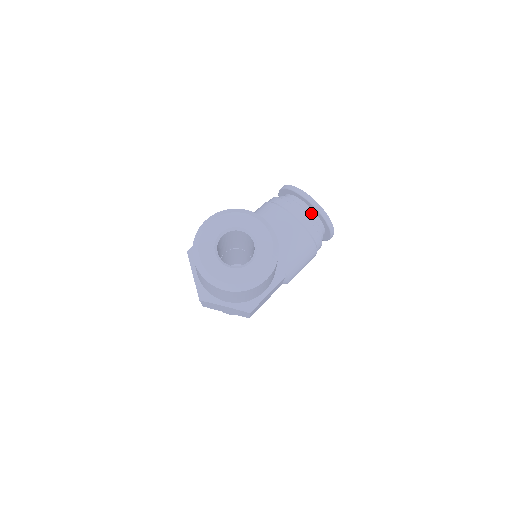
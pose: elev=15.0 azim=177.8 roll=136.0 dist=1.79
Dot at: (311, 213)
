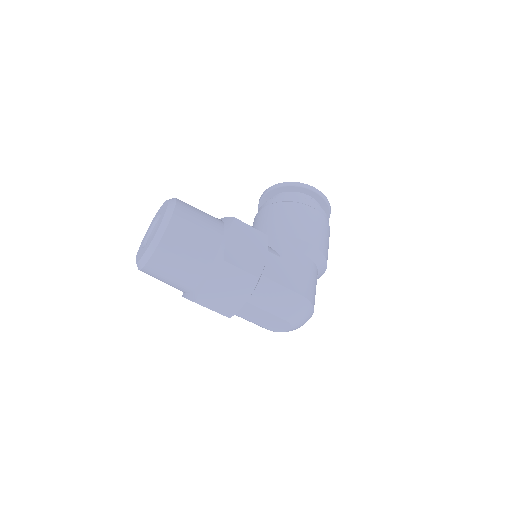
Dot at: occluded
